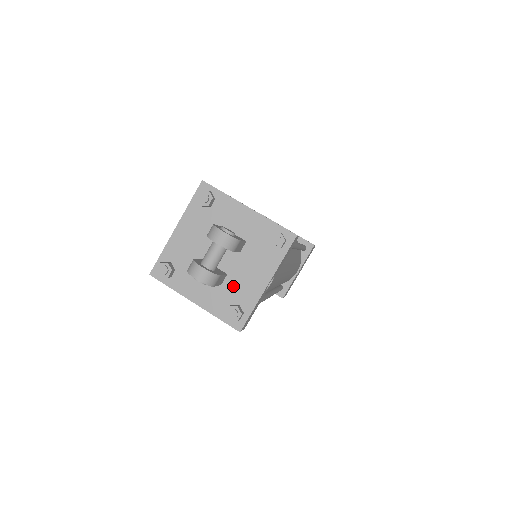
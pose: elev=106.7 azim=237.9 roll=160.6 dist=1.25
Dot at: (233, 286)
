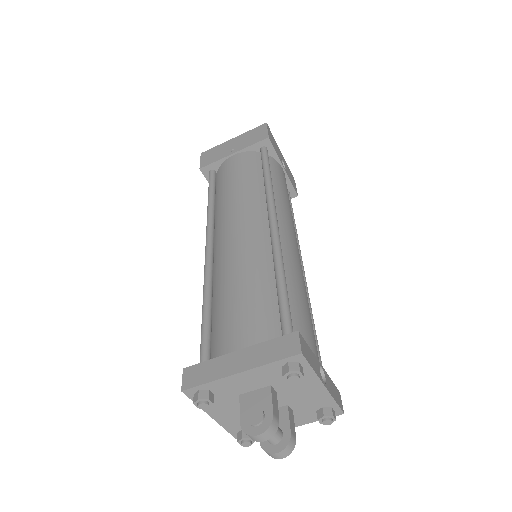
Dot at: (302, 405)
